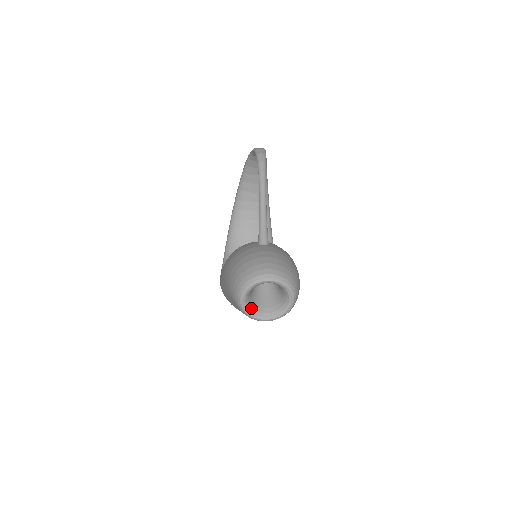
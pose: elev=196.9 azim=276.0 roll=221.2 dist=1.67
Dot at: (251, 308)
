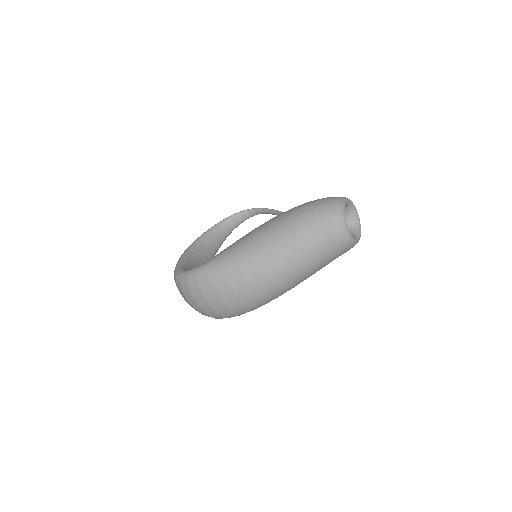
Dot at: occluded
